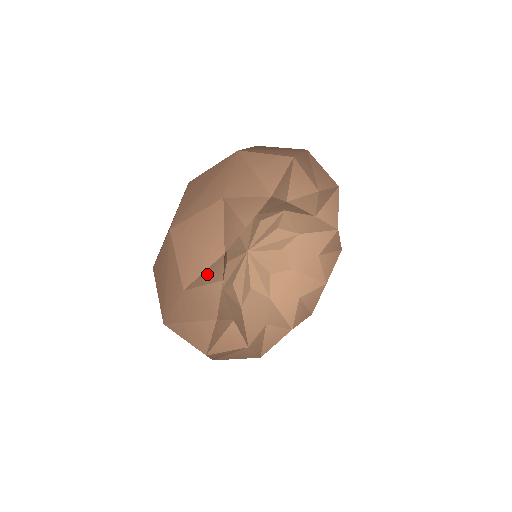
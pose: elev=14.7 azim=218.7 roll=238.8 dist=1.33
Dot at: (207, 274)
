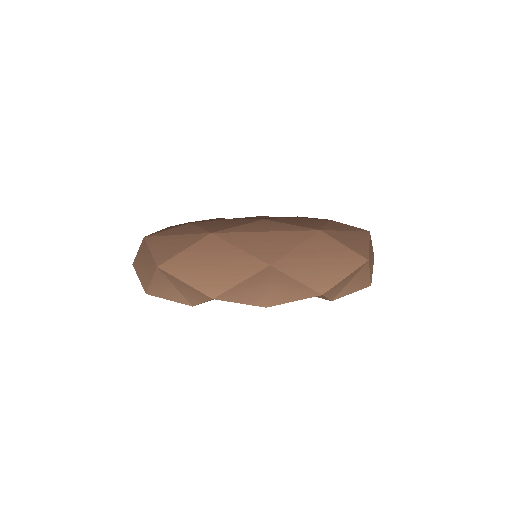
Dot at: occluded
